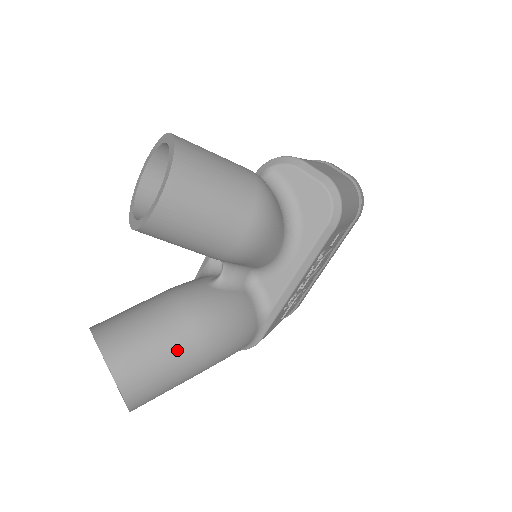
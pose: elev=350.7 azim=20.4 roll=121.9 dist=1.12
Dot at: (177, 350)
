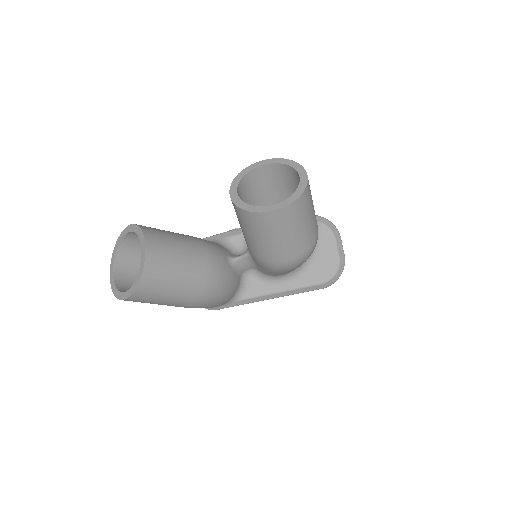
Dot at: (185, 288)
